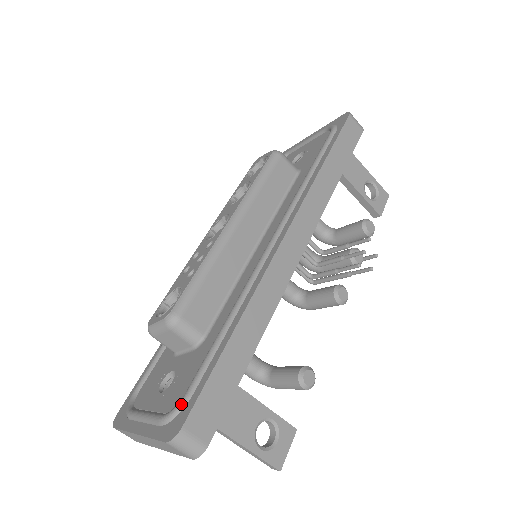
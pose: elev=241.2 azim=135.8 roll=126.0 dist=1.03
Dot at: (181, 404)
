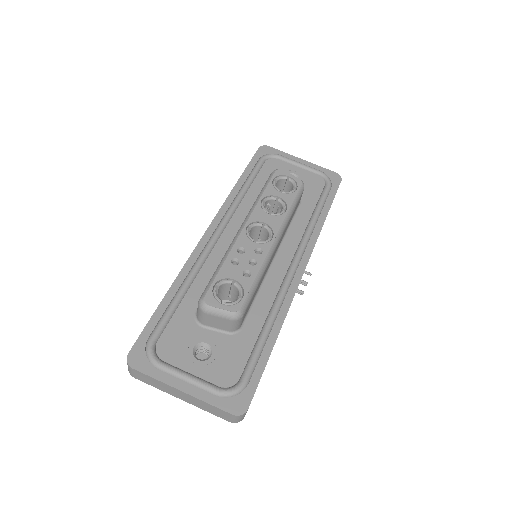
Dot at: (242, 388)
